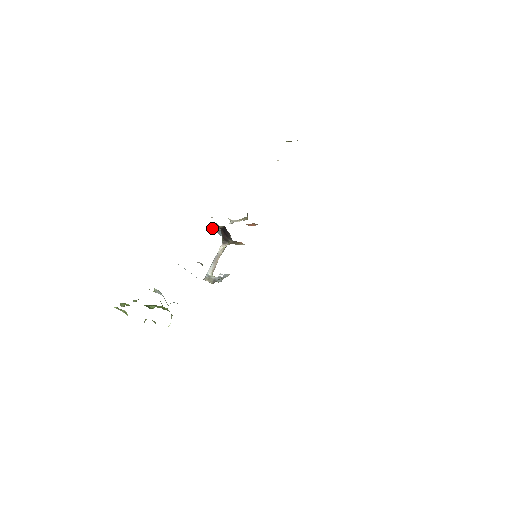
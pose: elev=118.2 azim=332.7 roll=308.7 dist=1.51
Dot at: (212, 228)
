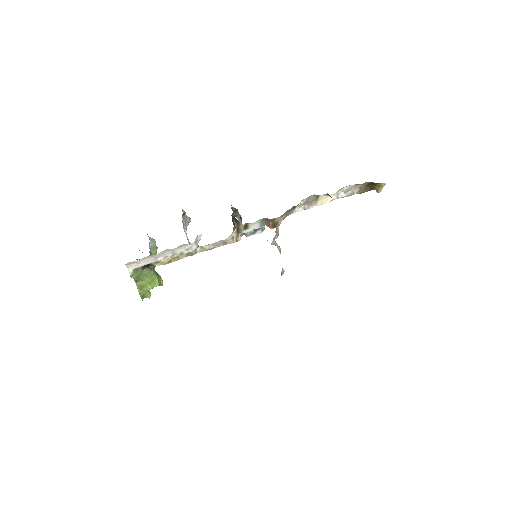
Dot at: (240, 223)
